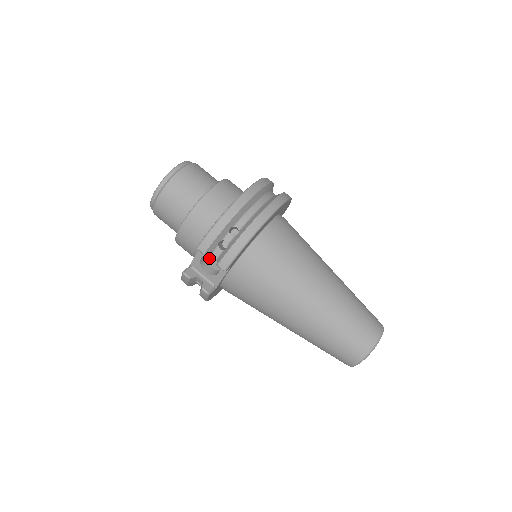
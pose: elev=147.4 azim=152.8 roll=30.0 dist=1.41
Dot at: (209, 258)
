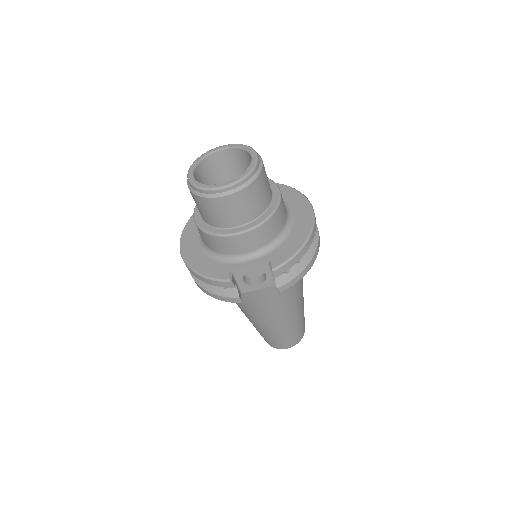
Dot at: occluded
